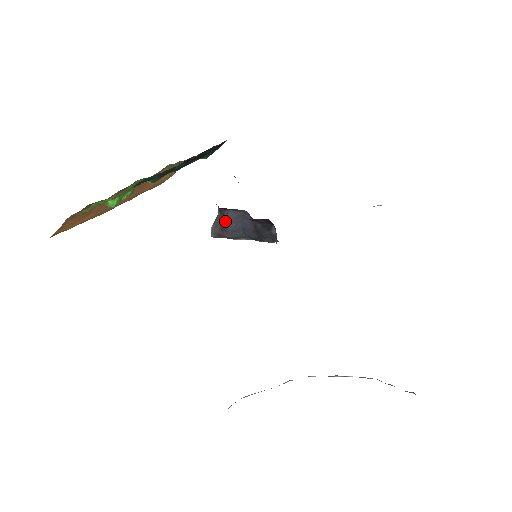
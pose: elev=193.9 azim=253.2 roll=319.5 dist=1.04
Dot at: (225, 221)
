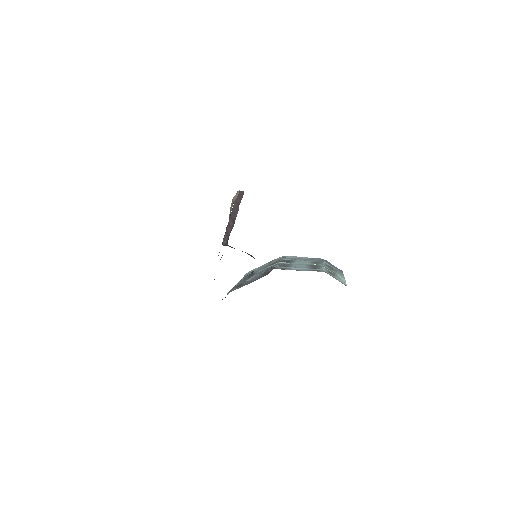
Dot at: occluded
